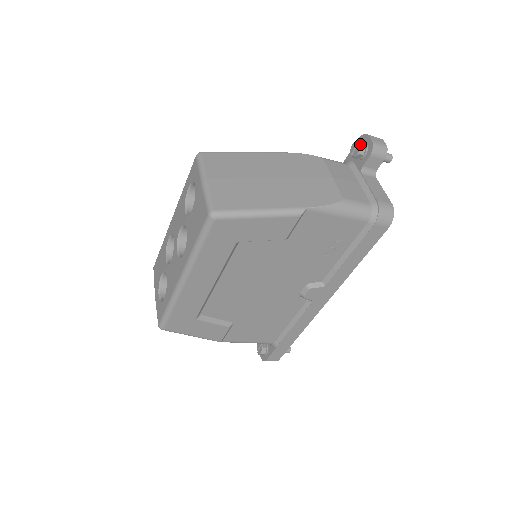
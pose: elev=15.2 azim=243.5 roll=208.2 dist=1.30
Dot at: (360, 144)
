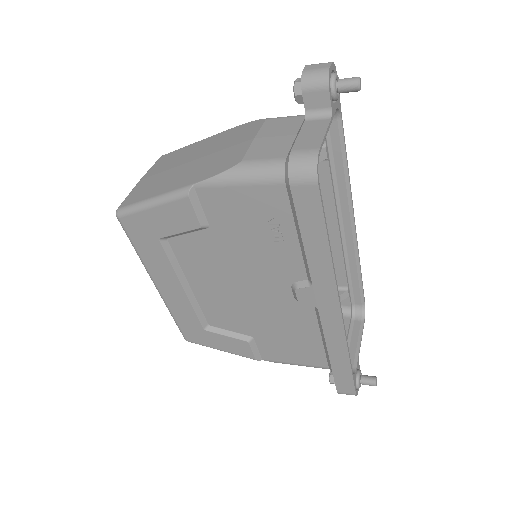
Dot at: (294, 82)
